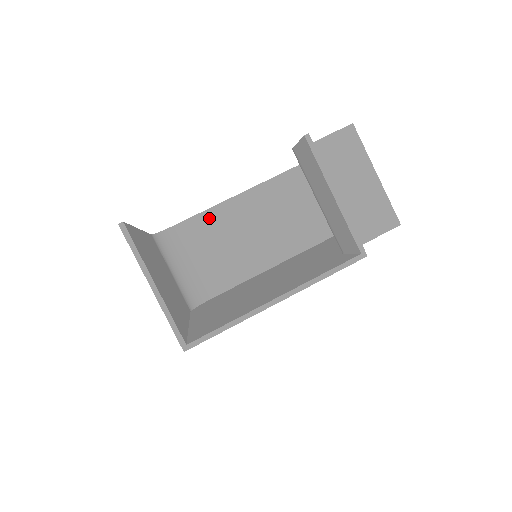
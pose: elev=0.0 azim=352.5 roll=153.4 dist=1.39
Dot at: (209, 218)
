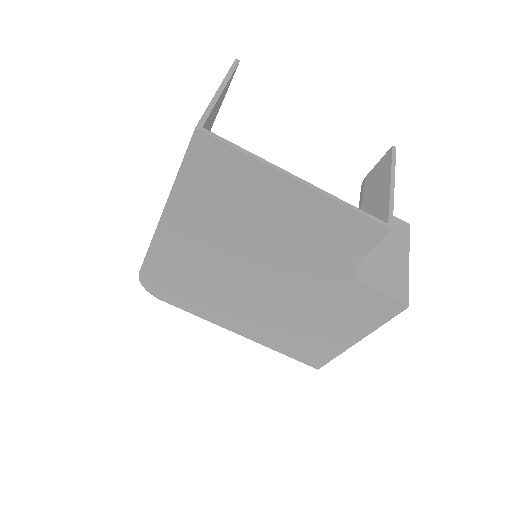
Dot at: occluded
